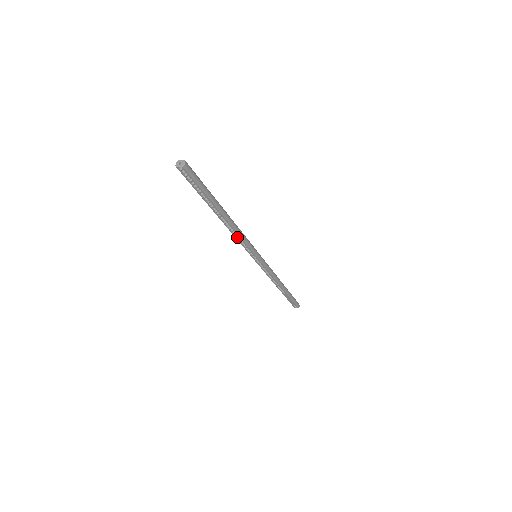
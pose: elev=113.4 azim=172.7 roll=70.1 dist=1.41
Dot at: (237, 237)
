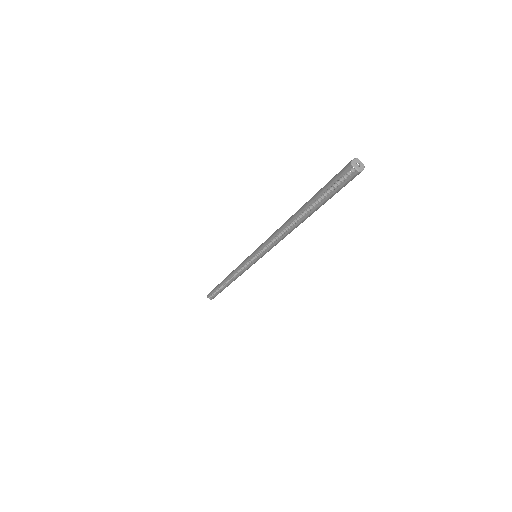
Dot at: (274, 238)
